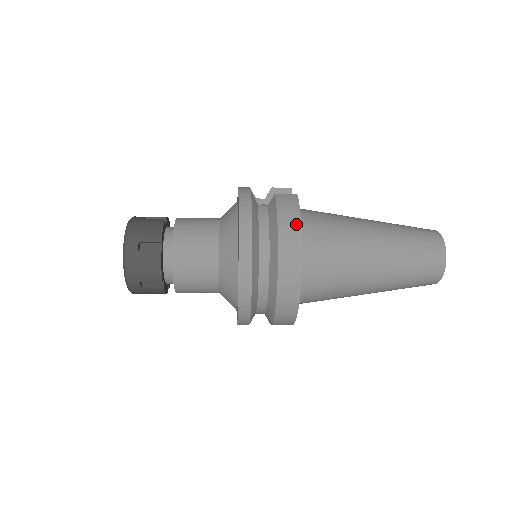
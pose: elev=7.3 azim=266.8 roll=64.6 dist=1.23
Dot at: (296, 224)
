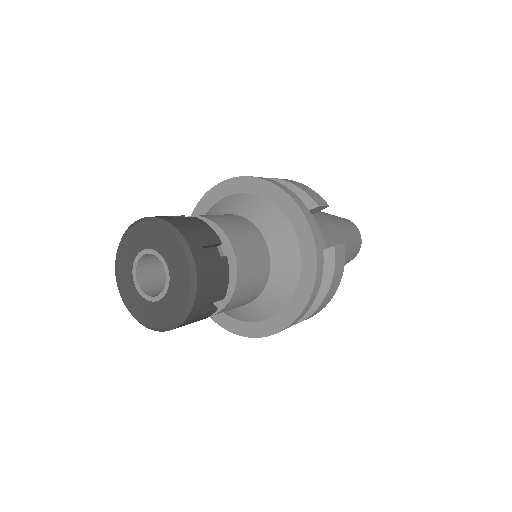
Dot at: (336, 288)
